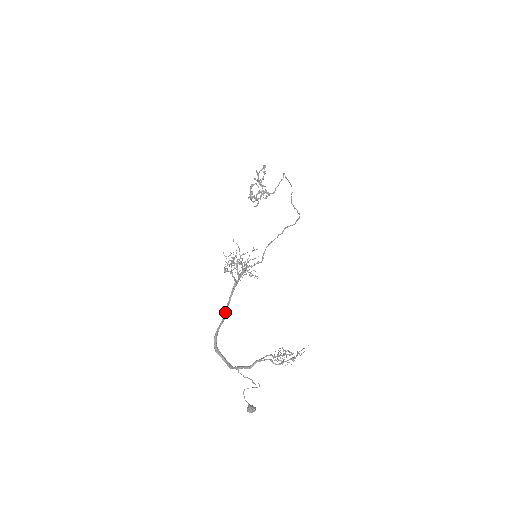
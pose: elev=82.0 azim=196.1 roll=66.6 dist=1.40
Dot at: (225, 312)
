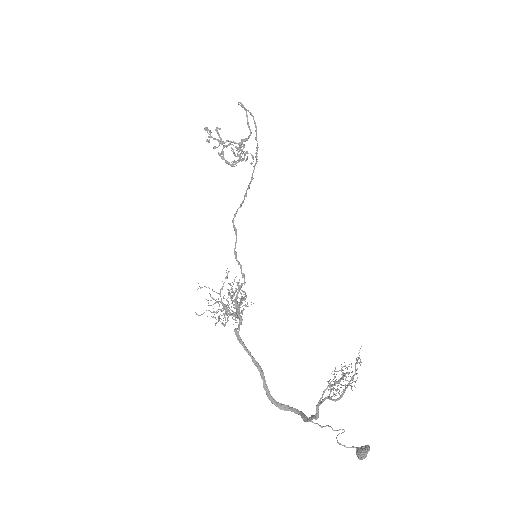
Dot at: (255, 365)
